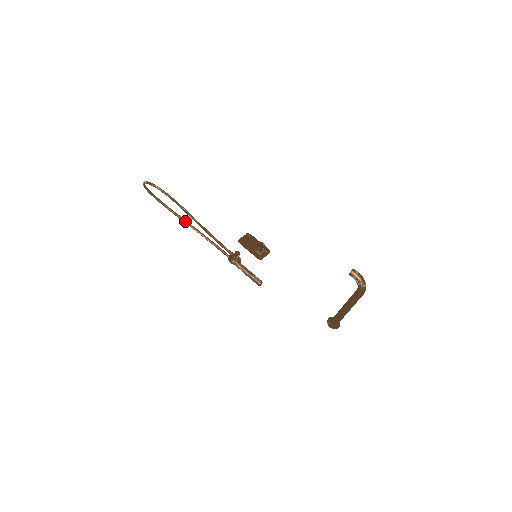
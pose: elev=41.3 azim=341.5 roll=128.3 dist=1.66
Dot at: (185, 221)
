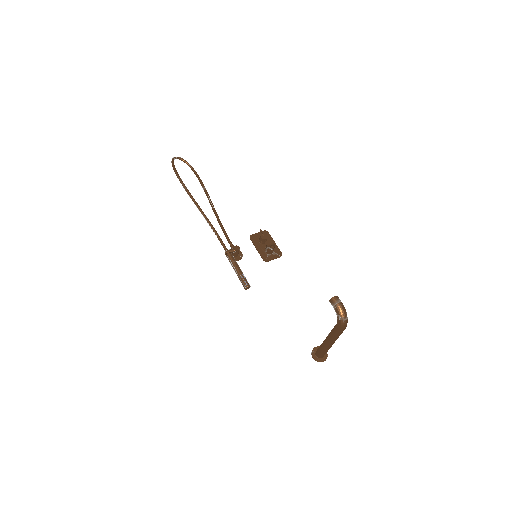
Dot at: (196, 203)
